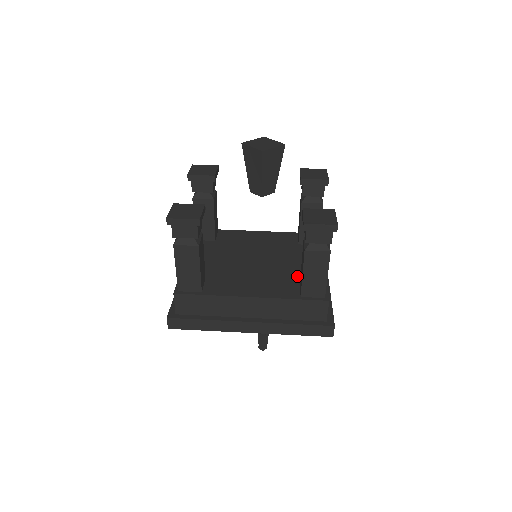
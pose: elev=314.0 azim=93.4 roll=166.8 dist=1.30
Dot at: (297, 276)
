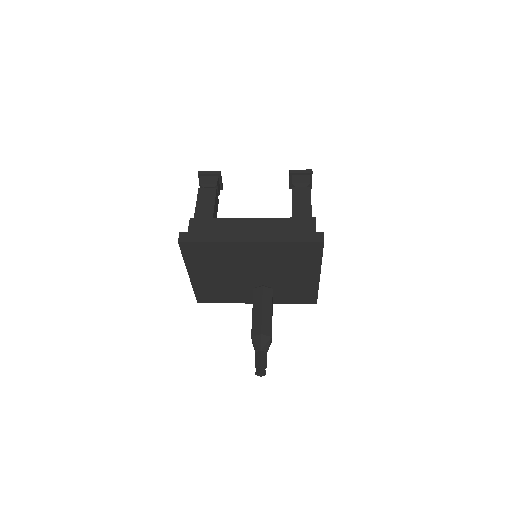
Dot at: occluded
